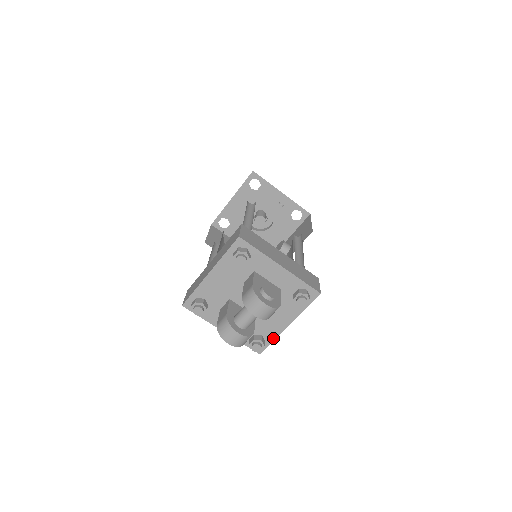
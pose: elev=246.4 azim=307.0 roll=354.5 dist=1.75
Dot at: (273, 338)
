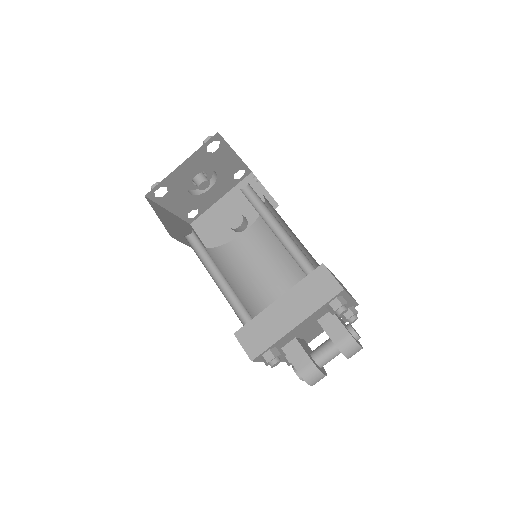
Dot at: occluded
